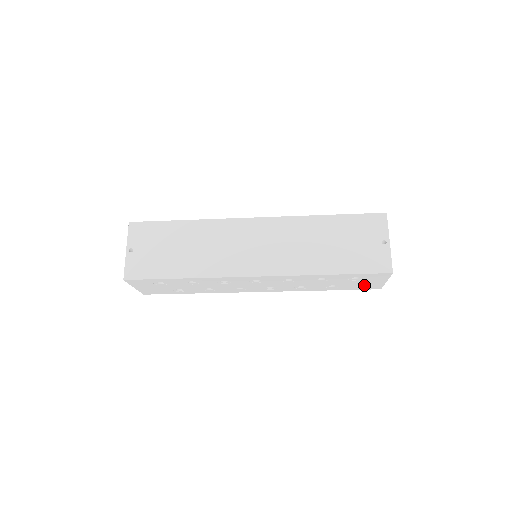
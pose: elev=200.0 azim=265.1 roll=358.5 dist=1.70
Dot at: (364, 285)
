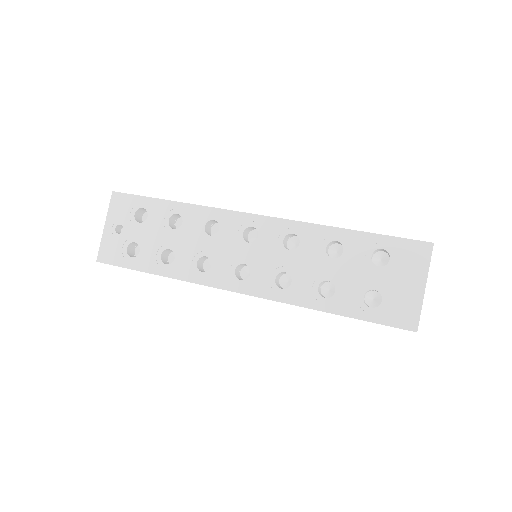
Dot at: occluded
